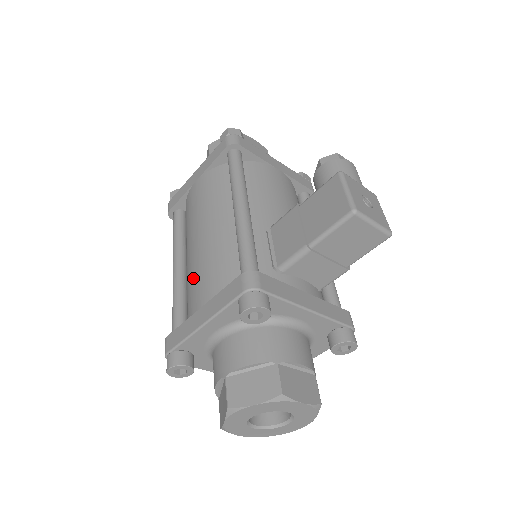
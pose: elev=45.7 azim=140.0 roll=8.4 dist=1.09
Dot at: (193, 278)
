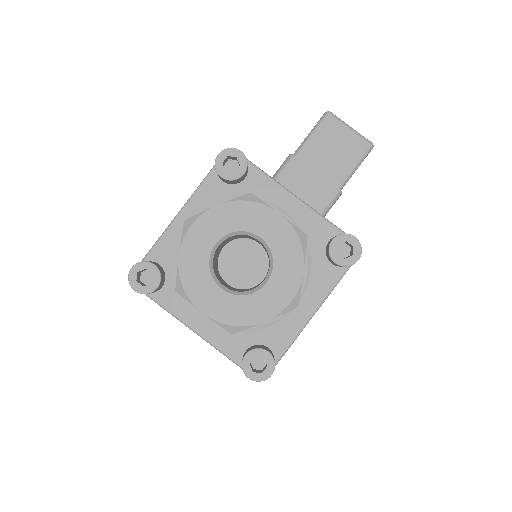
Dot at: occluded
